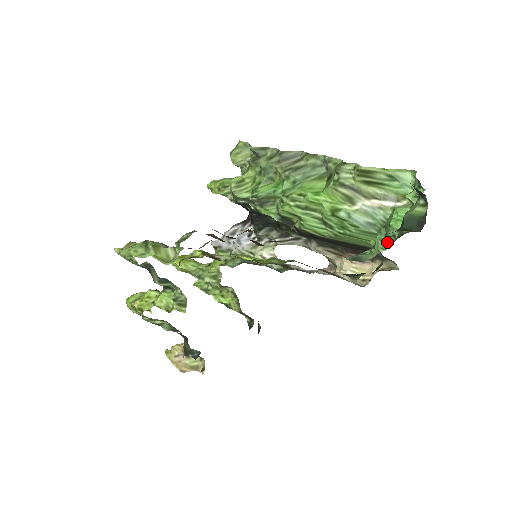
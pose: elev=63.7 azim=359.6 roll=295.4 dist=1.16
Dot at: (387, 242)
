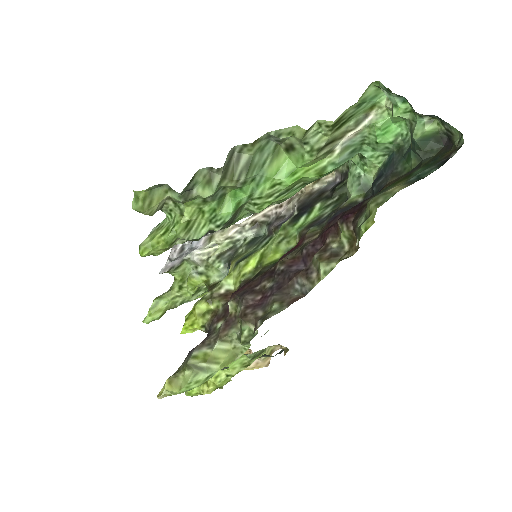
Dot at: (380, 155)
